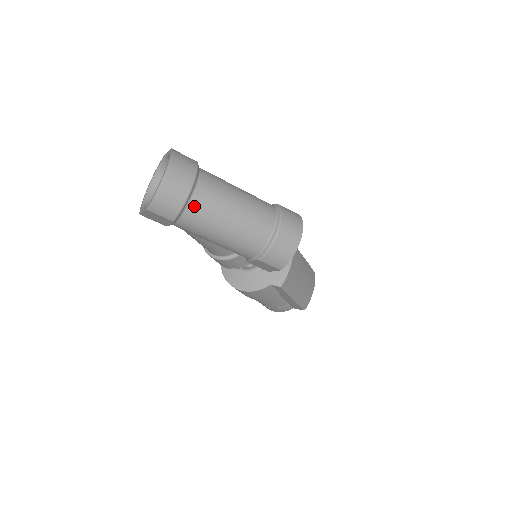
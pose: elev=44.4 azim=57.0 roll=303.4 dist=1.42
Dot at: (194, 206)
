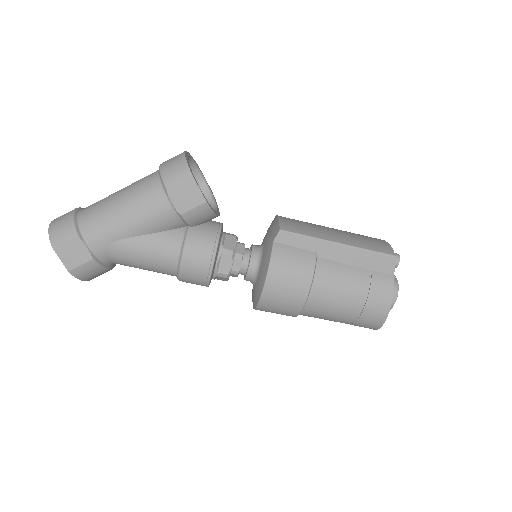
Dot at: (84, 214)
